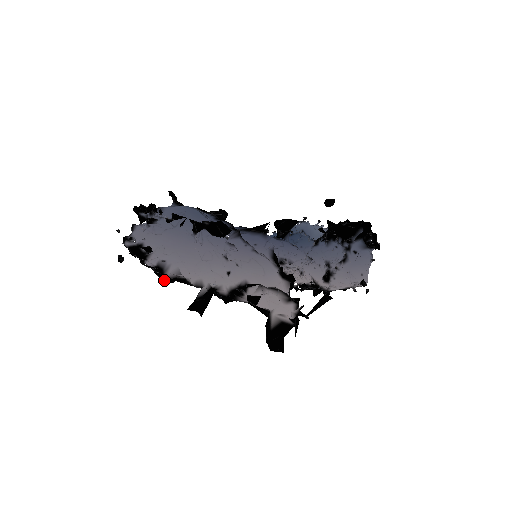
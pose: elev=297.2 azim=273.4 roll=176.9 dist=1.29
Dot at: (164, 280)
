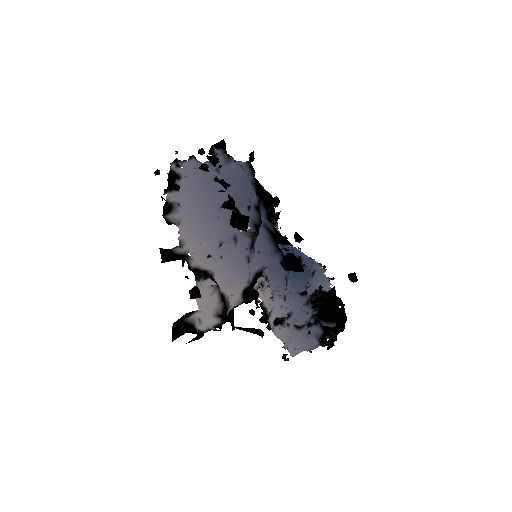
Dot at: (164, 217)
